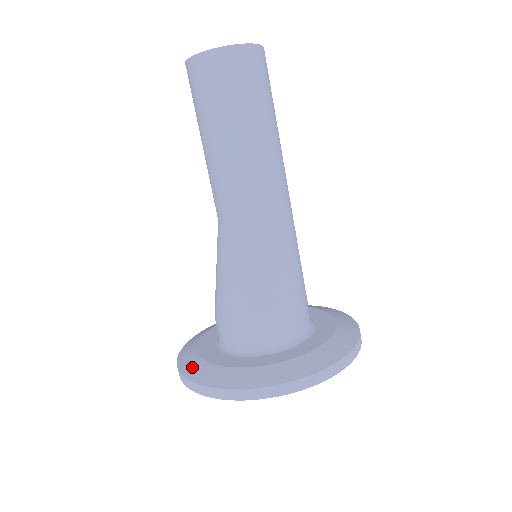
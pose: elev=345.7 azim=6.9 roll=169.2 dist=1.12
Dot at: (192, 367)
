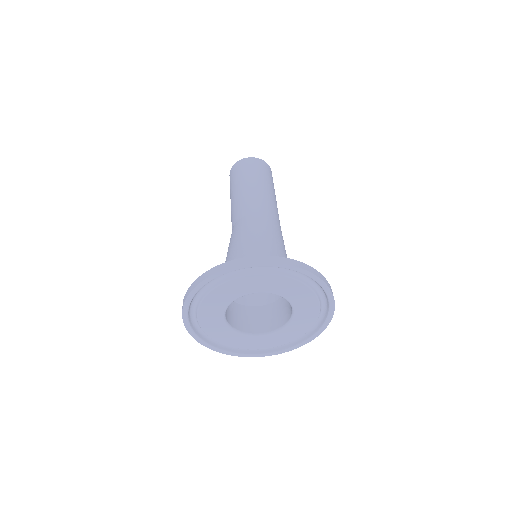
Dot at: occluded
